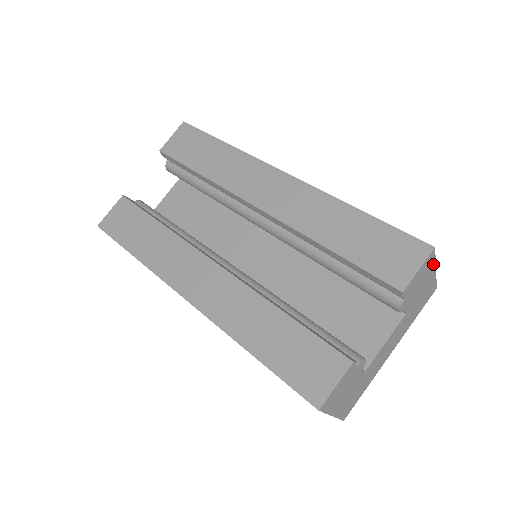
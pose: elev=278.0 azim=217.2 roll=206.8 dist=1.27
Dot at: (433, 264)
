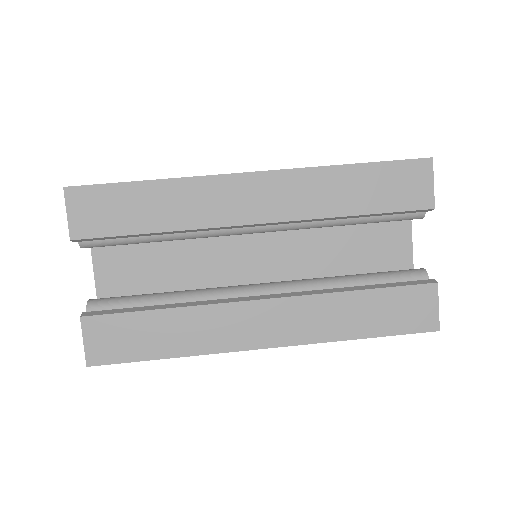
Dot at: occluded
